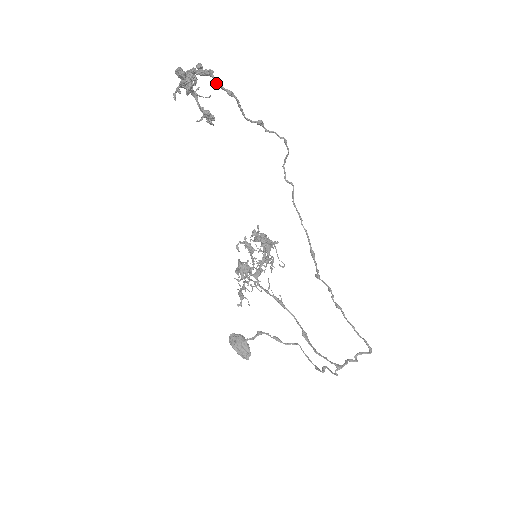
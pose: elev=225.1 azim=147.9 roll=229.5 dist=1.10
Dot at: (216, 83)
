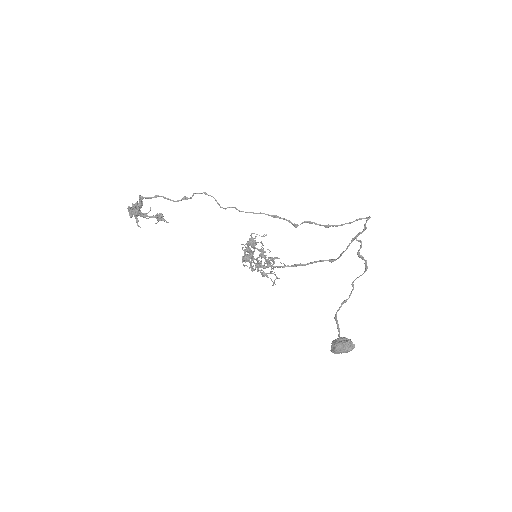
Dot at: (146, 198)
